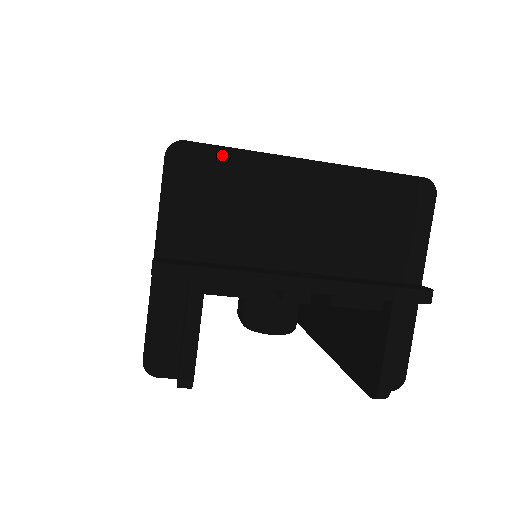
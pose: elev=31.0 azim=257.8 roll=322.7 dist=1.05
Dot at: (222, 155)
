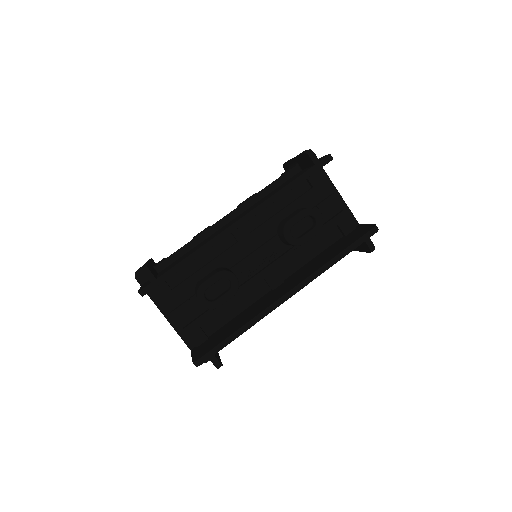
Dot at: occluded
